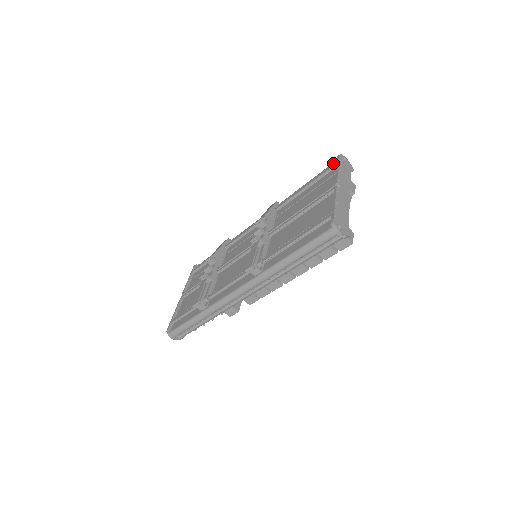
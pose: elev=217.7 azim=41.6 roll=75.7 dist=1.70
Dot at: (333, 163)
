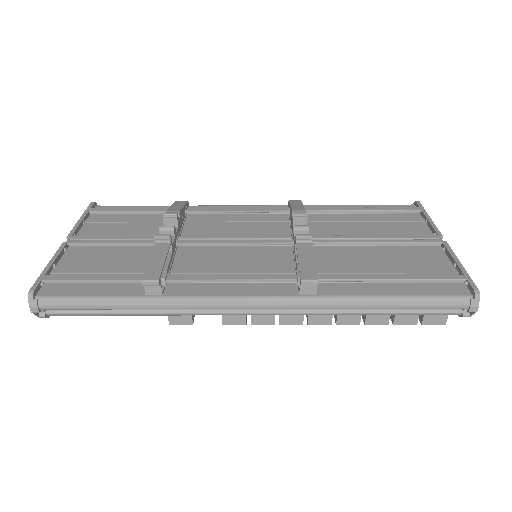
Dot at: (404, 205)
